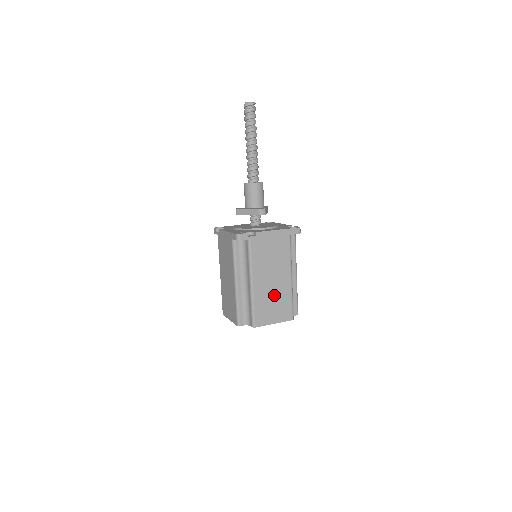
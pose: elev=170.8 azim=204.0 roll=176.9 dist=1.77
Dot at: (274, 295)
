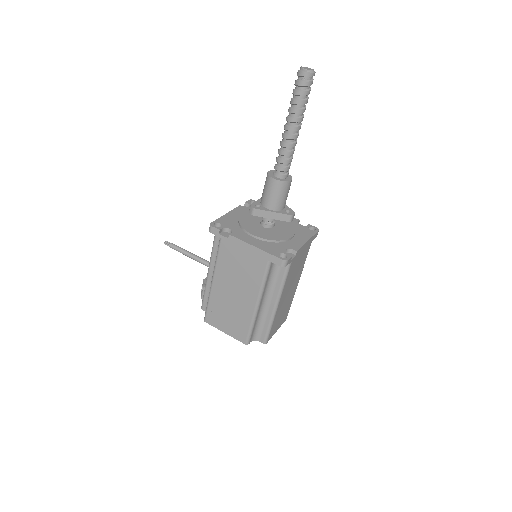
Dot at: (285, 305)
